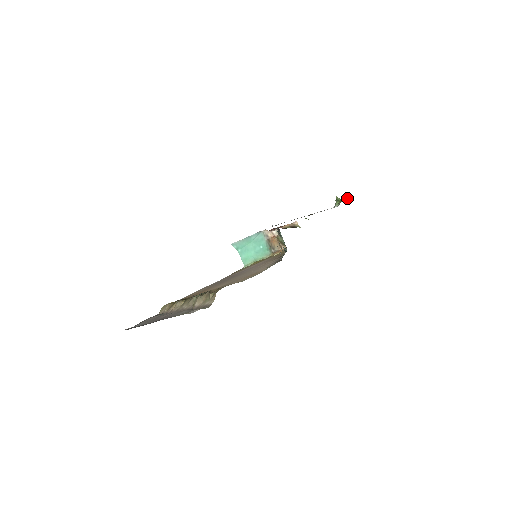
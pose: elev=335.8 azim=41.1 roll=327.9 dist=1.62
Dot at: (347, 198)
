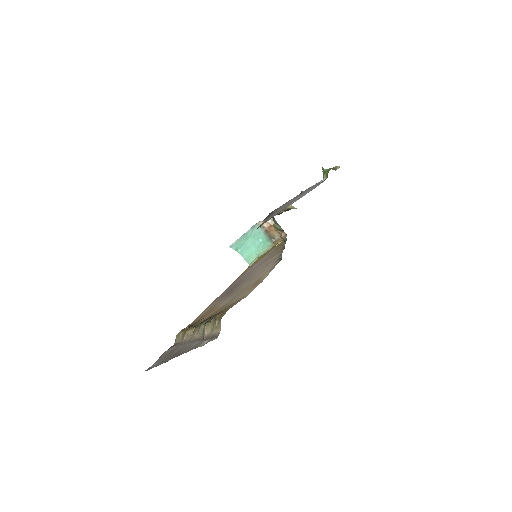
Dot at: (333, 167)
